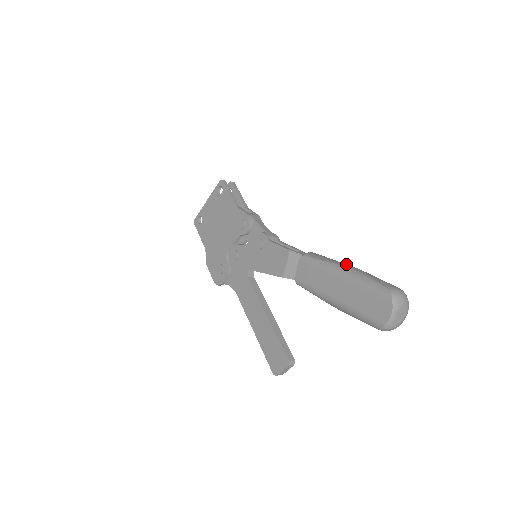
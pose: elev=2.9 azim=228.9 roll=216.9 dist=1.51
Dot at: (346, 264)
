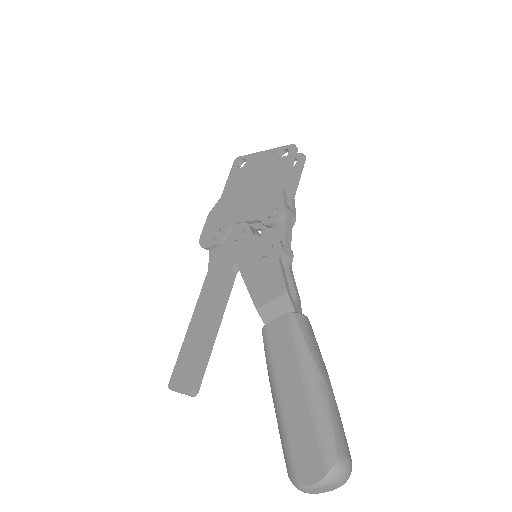
Dot at: (325, 369)
